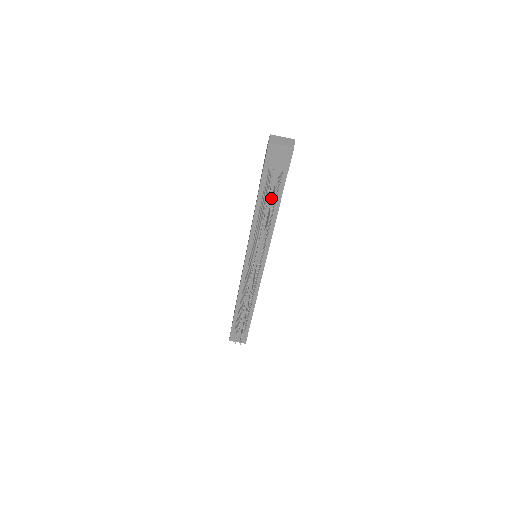
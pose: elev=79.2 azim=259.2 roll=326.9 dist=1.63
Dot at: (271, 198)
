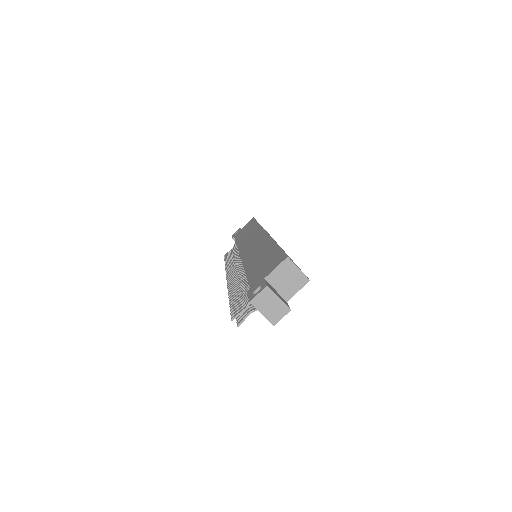
Dot at: occluded
